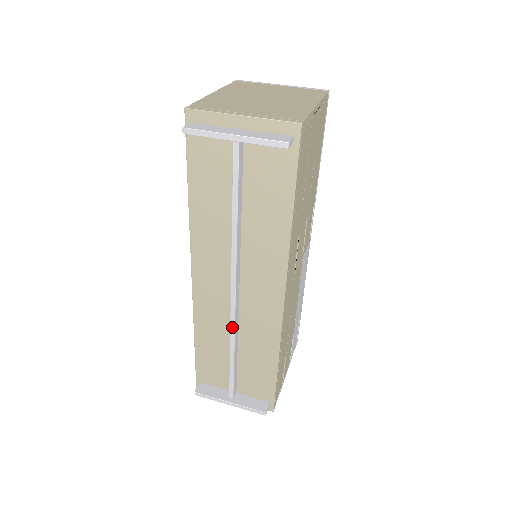
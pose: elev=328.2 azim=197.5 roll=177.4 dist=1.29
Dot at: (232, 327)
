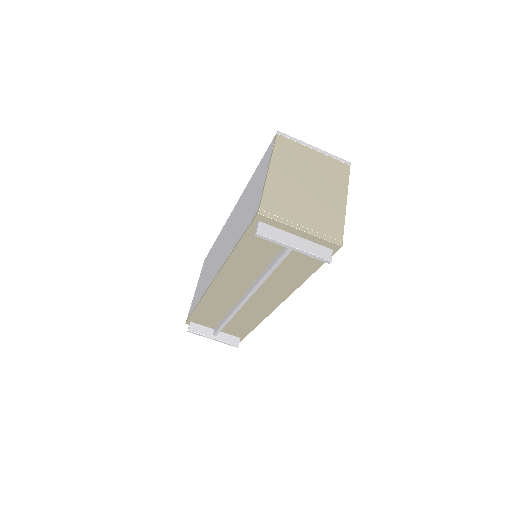
Dot at: (235, 312)
